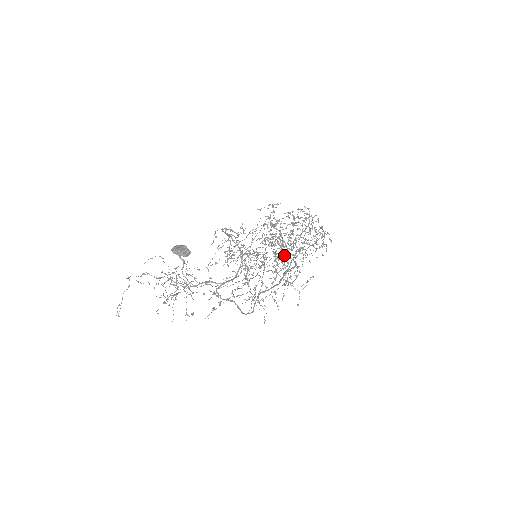
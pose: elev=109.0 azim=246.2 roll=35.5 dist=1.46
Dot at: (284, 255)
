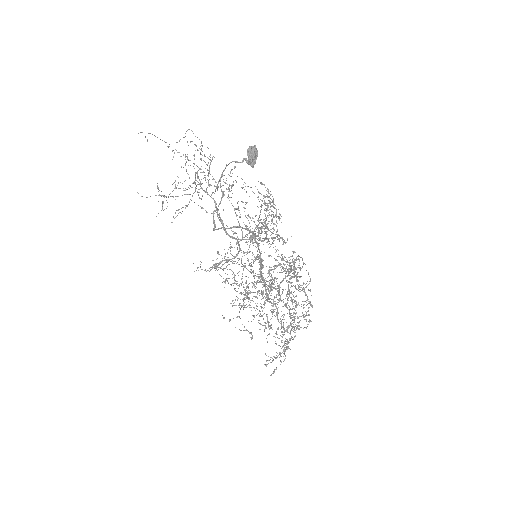
Dot at: occluded
